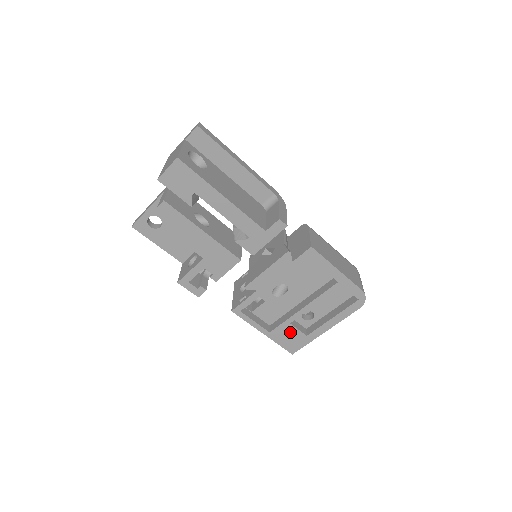
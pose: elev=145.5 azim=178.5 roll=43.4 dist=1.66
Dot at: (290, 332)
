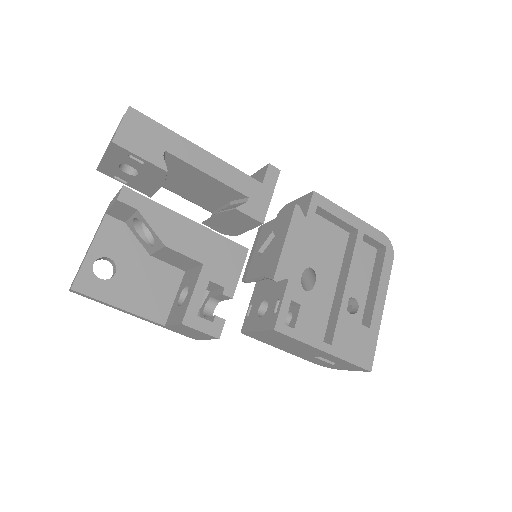
Dot at: (351, 332)
